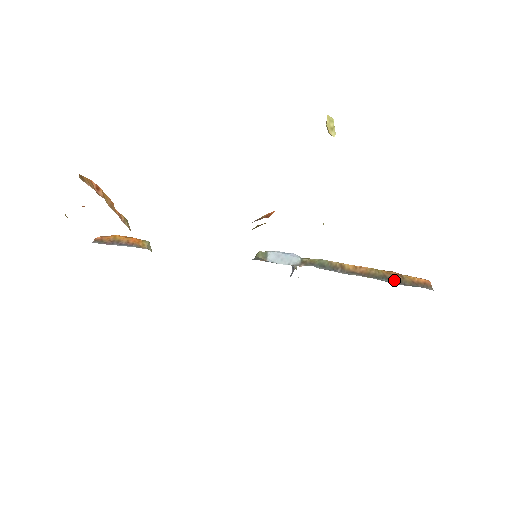
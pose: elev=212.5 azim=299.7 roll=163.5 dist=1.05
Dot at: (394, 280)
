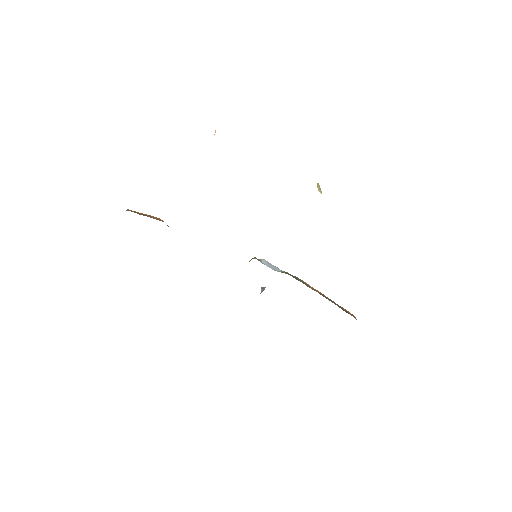
Dot at: (337, 305)
